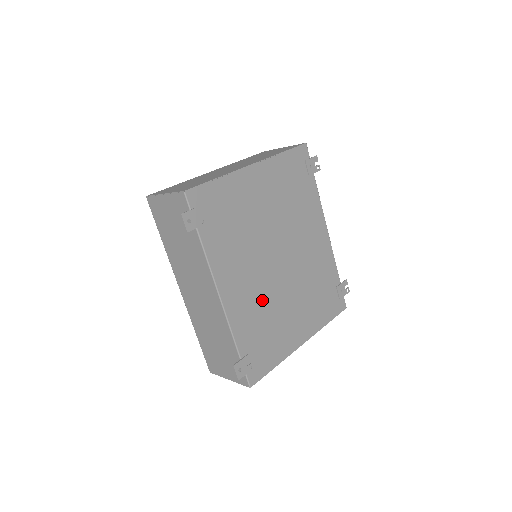
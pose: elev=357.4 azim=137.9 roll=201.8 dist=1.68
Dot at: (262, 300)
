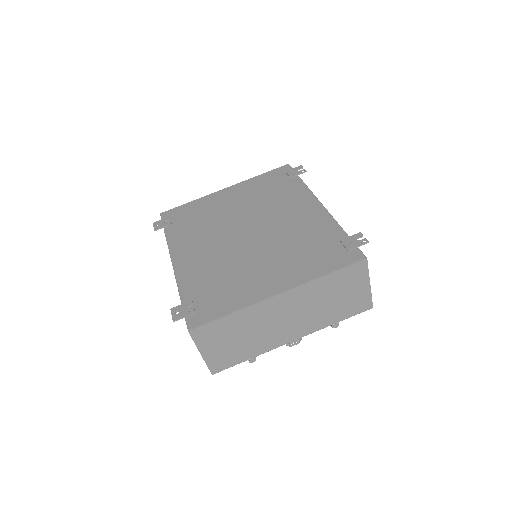
Dot at: (220, 261)
